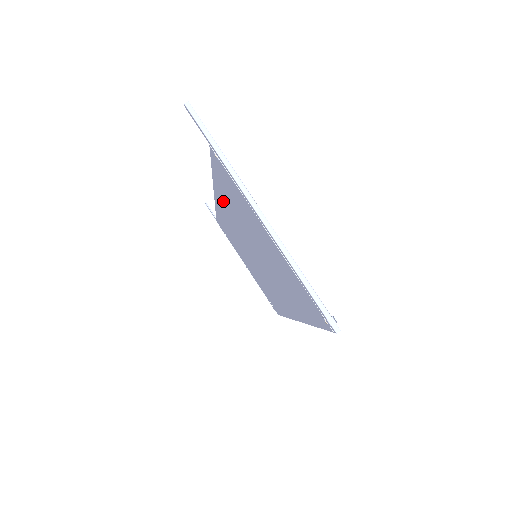
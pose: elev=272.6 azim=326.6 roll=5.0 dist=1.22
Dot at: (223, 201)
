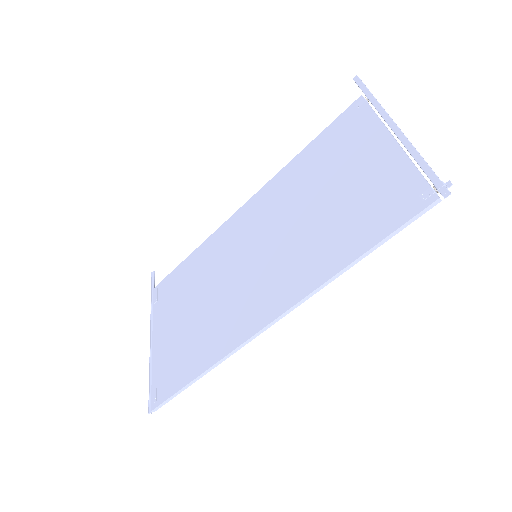
Dot at: (274, 189)
